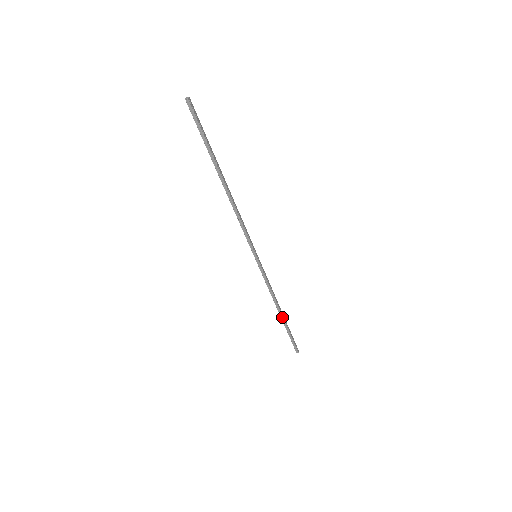
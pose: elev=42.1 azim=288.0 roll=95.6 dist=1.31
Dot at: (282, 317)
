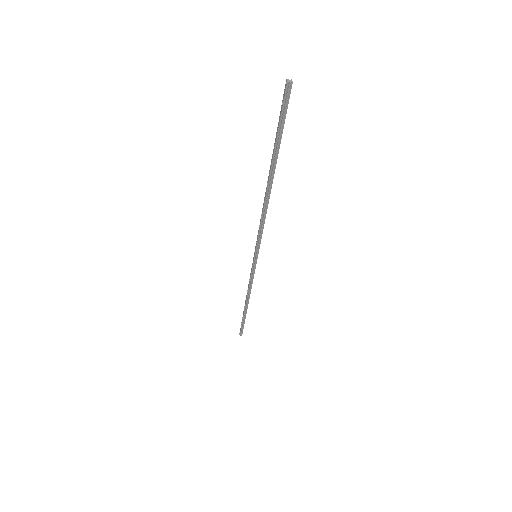
Dot at: (246, 308)
